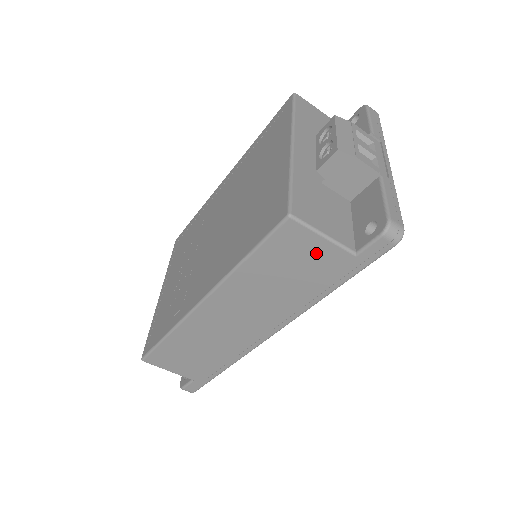
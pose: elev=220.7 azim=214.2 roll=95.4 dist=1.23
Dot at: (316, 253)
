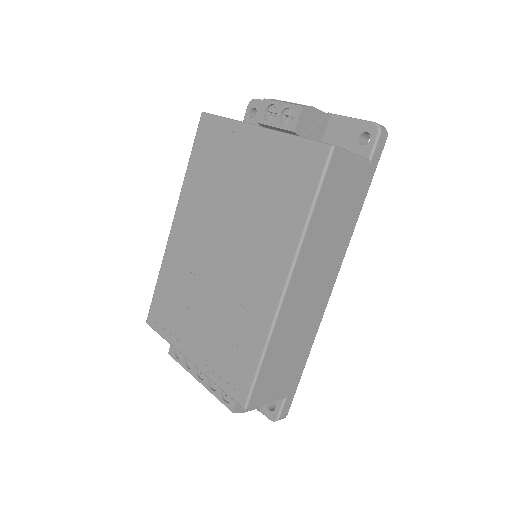
Dot at: (351, 174)
